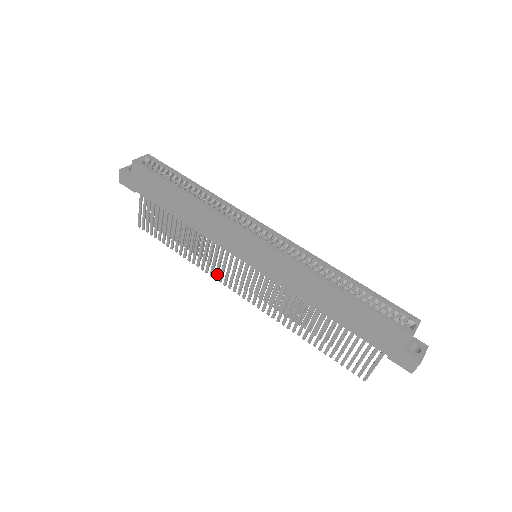
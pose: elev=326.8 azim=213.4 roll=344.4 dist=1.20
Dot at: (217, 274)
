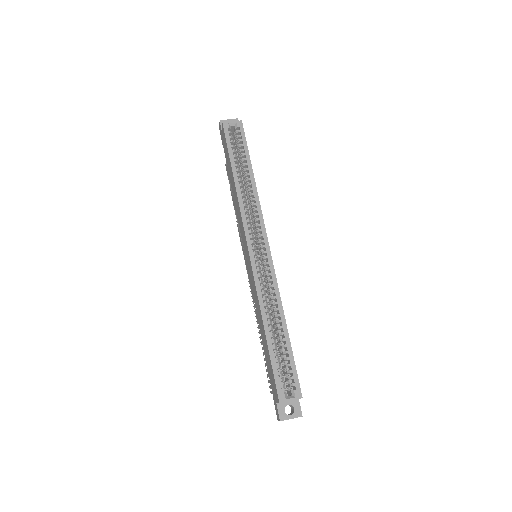
Dot at: (242, 243)
